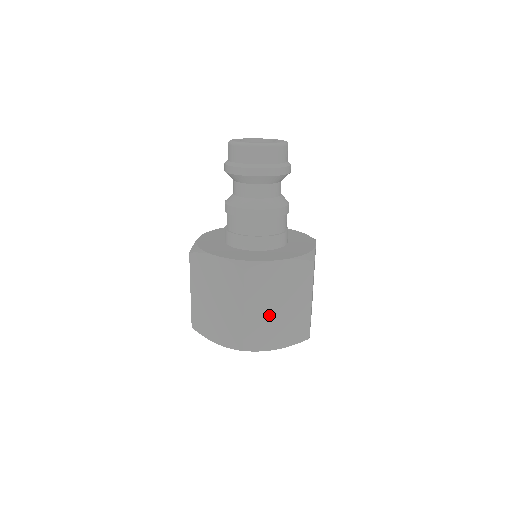
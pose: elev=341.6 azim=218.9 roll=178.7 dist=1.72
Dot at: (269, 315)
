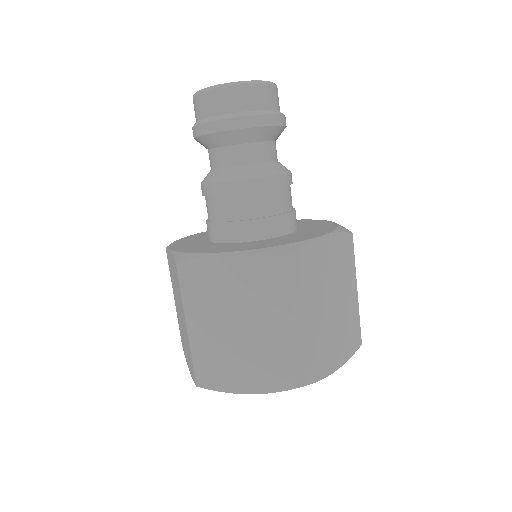
Dot at: (226, 337)
